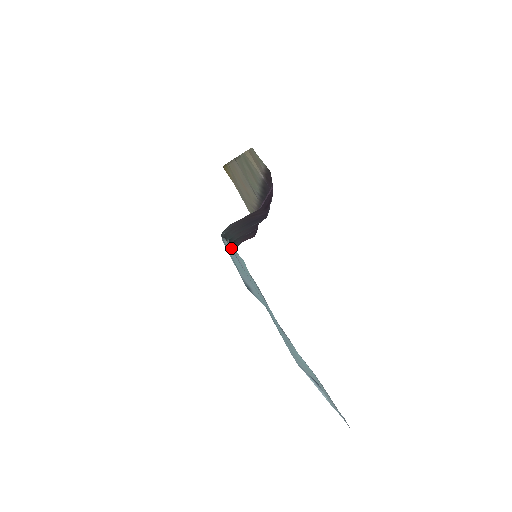
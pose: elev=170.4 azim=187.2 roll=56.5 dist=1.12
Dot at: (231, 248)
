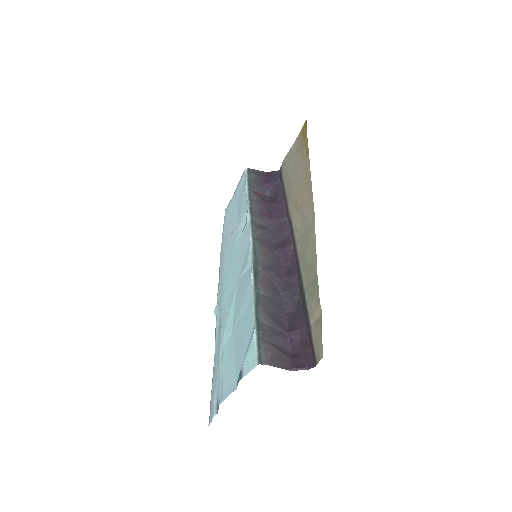
Dot at: (251, 298)
